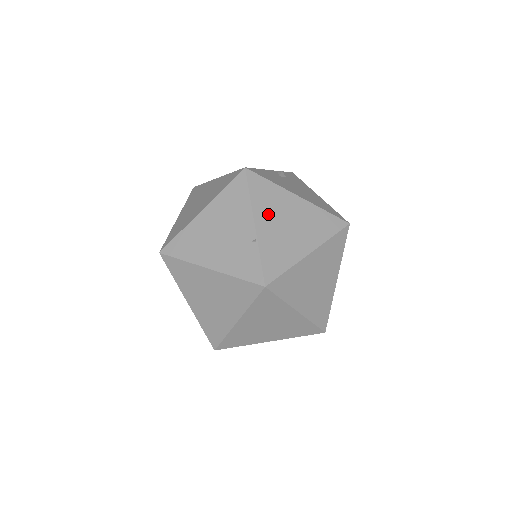
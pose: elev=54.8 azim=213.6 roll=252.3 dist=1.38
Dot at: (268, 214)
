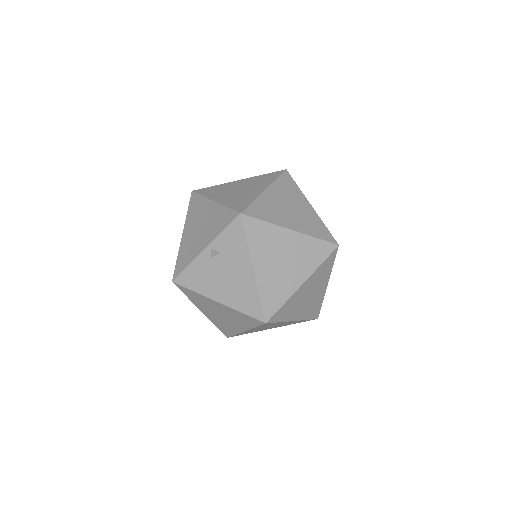
Dot at: (205, 308)
